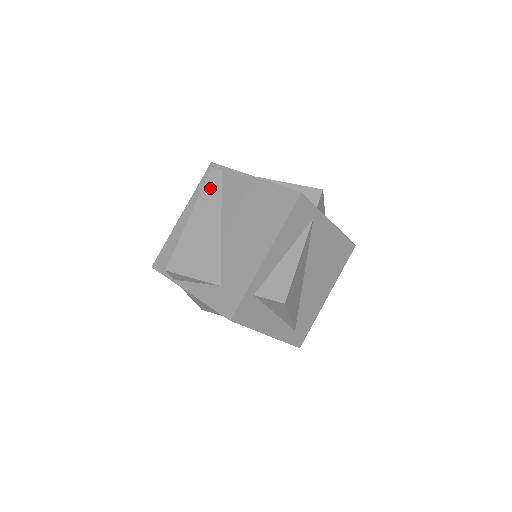
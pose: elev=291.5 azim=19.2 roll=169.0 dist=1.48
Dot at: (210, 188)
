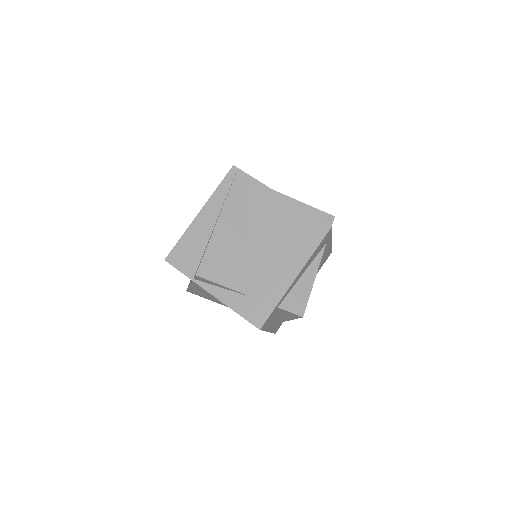
Dot at: (236, 195)
